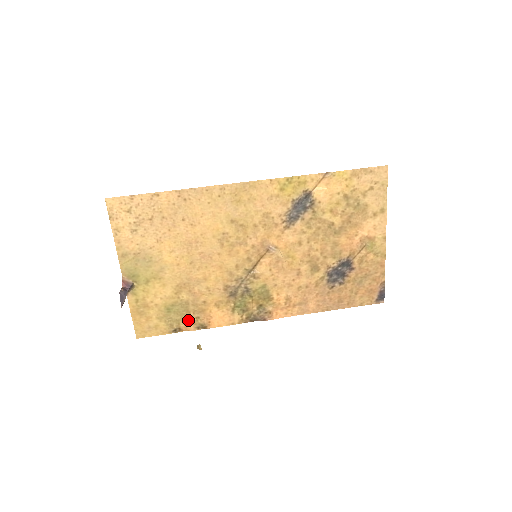
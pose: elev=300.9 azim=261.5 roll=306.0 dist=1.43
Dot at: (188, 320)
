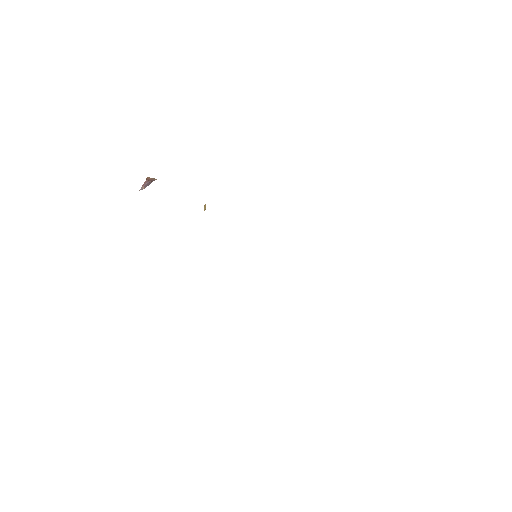
Dot at: occluded
